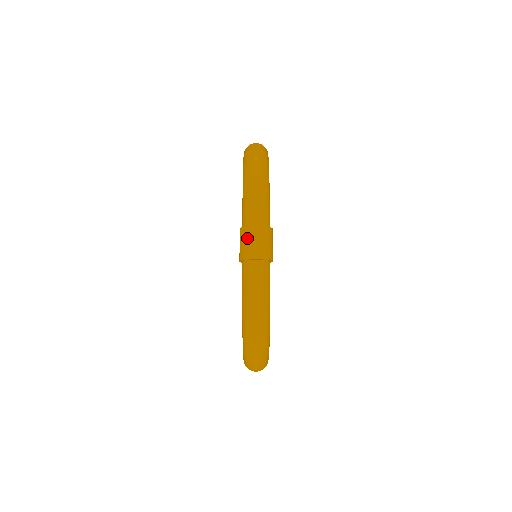
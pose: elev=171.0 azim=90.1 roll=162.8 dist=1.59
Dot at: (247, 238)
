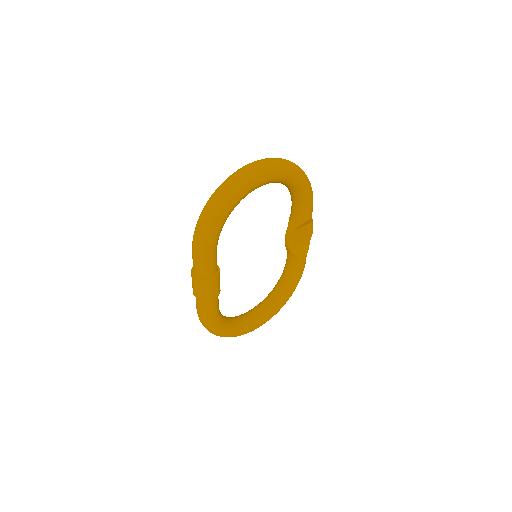
Dot at: occluded
